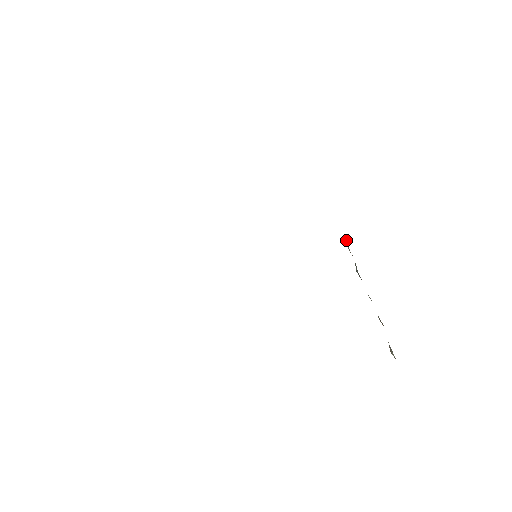
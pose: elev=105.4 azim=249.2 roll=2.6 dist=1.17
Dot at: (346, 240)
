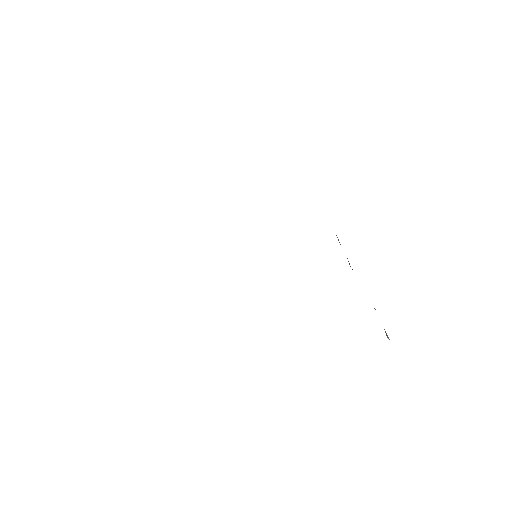
Dot at: (337, 237)
